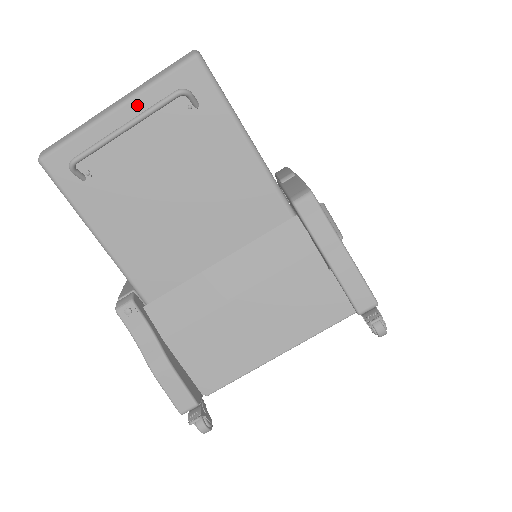
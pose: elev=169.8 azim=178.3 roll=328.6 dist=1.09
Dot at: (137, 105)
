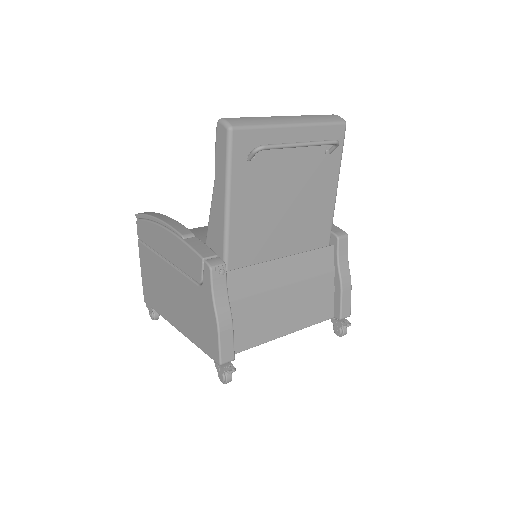
Dot at: (305, 131)
